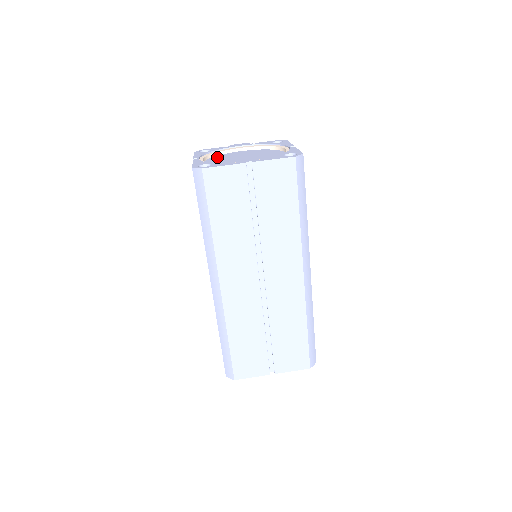
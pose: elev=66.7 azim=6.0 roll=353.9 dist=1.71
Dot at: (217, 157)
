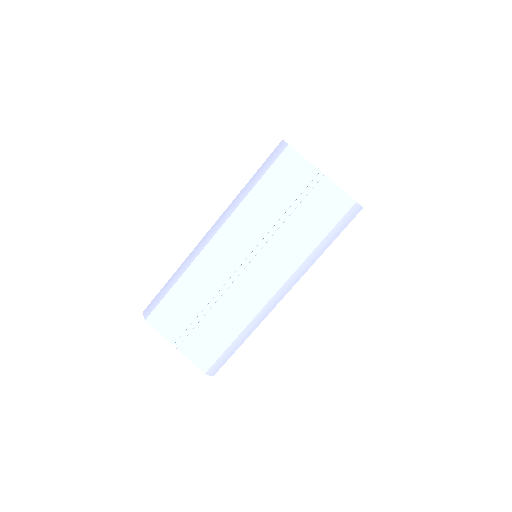
Dot at: occluded
